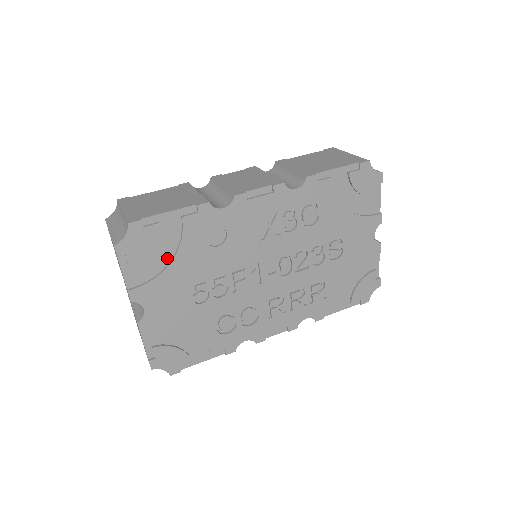
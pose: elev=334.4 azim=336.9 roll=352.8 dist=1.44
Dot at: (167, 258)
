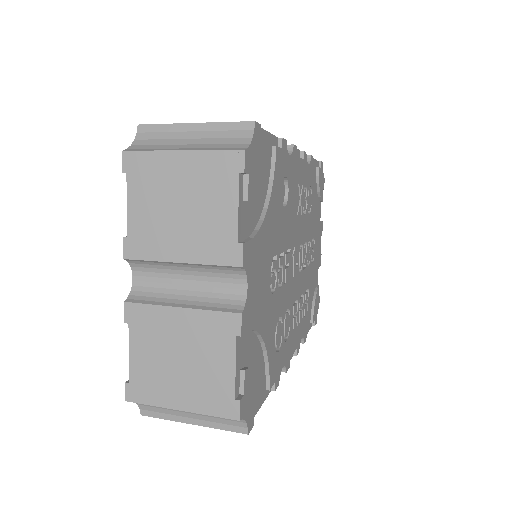
Dot at: (261, 205)
